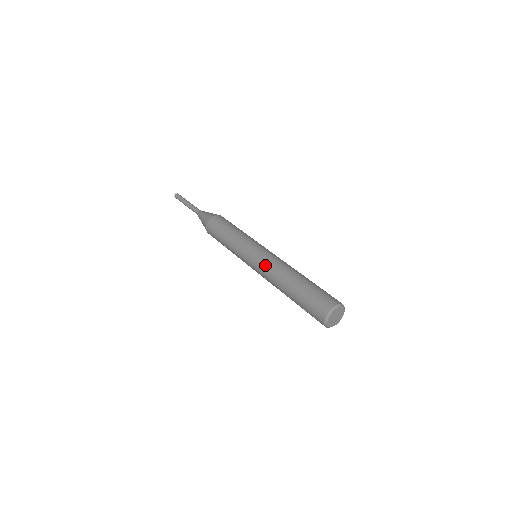
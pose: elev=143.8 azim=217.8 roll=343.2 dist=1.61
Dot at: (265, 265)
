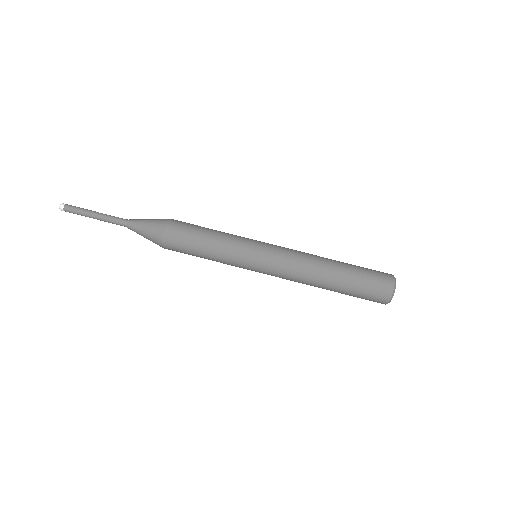
Dot at: (286, 272)
